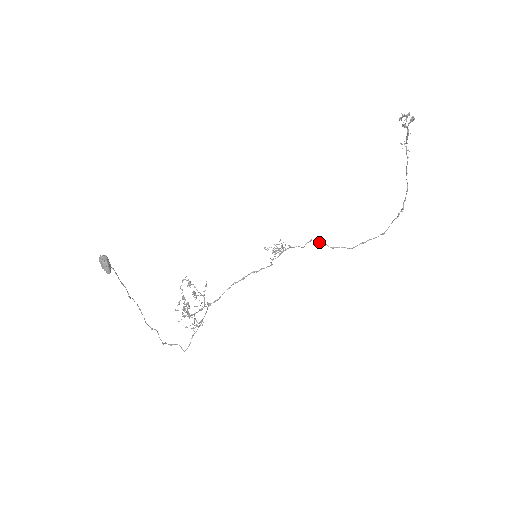
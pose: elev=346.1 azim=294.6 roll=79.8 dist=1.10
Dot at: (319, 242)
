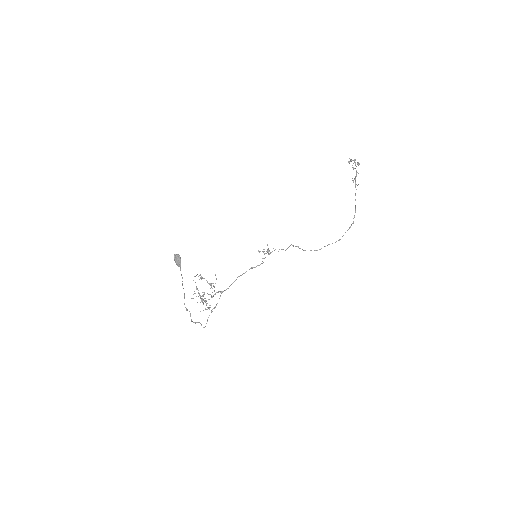
Dot at: (296, 246)
